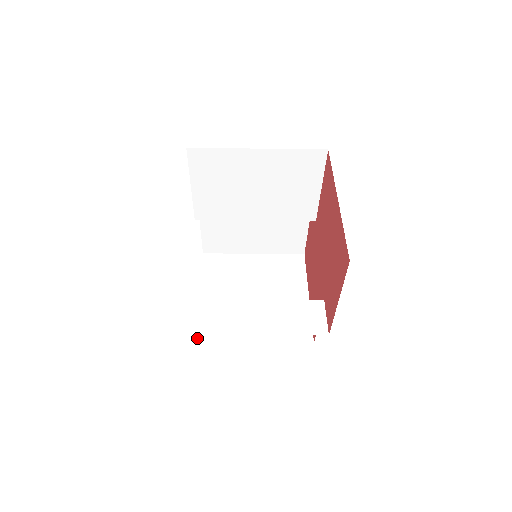
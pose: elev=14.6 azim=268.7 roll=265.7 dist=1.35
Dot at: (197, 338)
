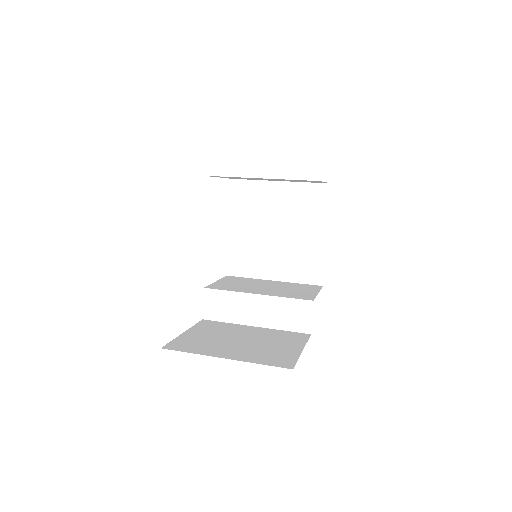
Dot at: (228, 272)
